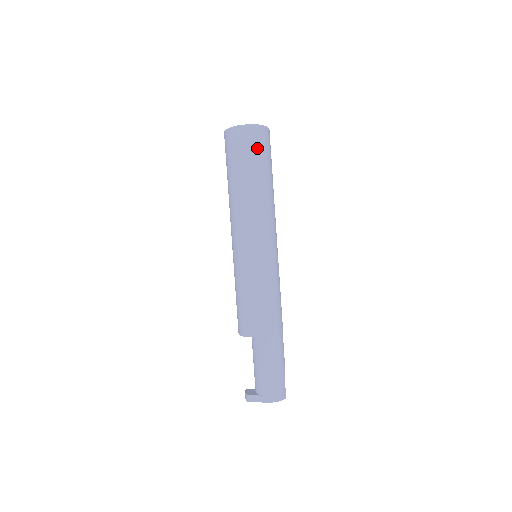
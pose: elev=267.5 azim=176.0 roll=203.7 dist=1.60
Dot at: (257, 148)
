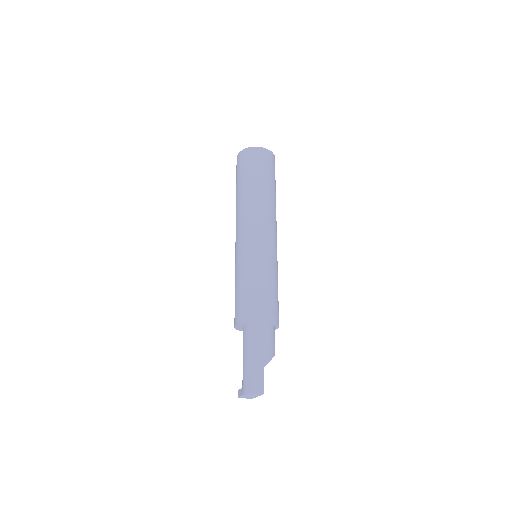
Dot at: (247, 164)
